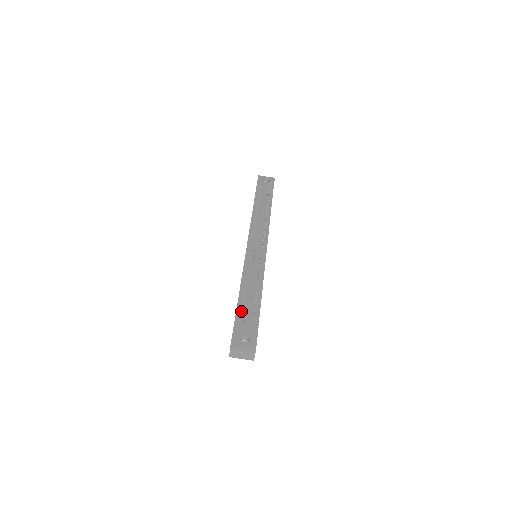
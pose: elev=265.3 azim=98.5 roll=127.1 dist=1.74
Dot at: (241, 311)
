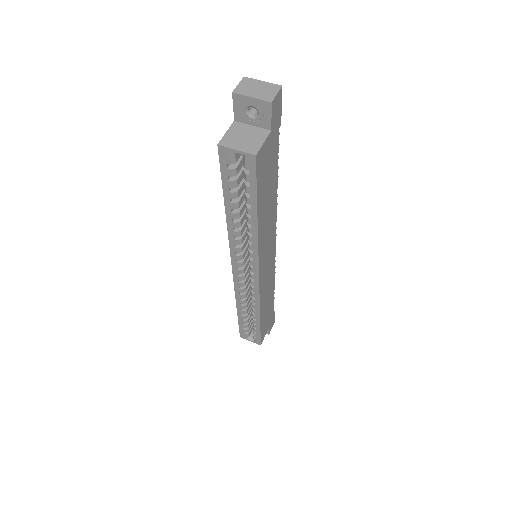
Dot at: occluded
